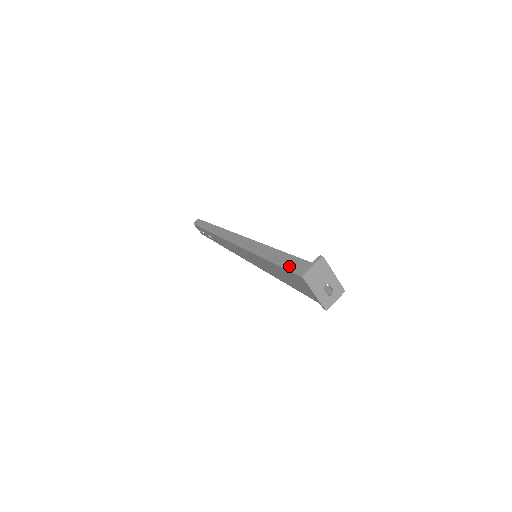
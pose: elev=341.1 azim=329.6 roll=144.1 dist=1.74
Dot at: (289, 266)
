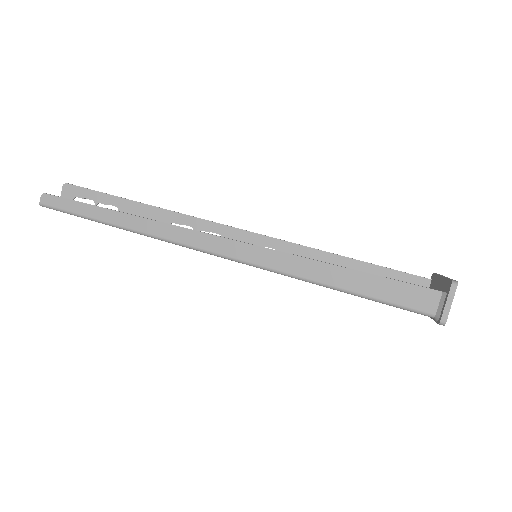
Dot at: (390, 300)
